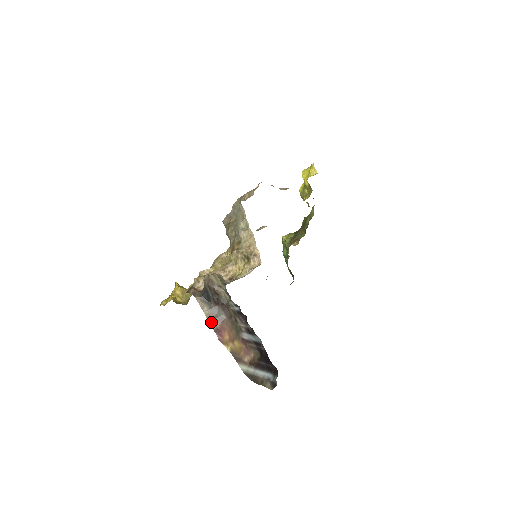
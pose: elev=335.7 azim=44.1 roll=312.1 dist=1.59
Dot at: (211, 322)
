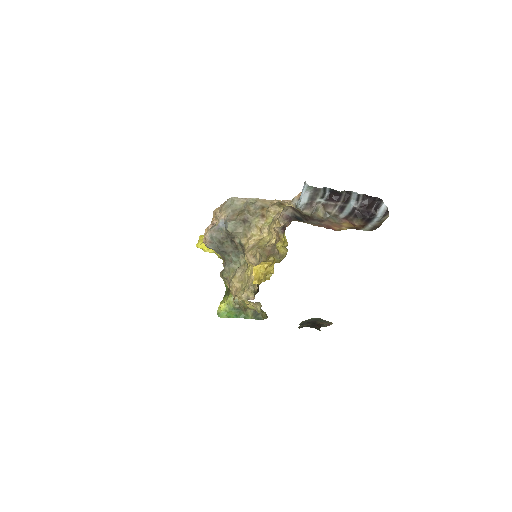
Dot at: occluded
